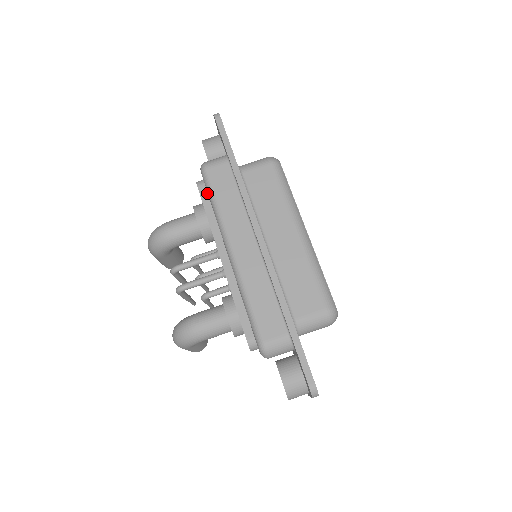
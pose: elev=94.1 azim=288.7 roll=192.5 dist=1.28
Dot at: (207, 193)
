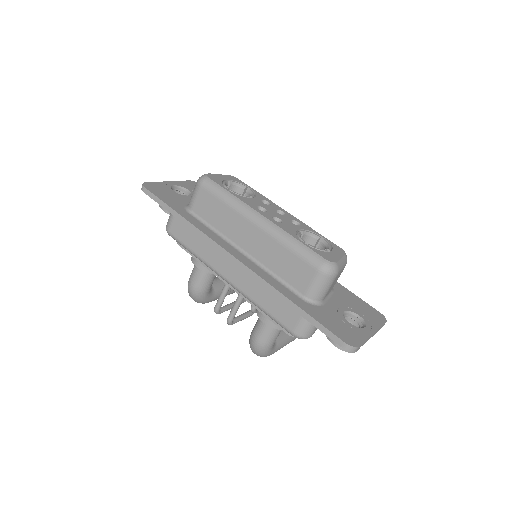
Dot at: occluded
